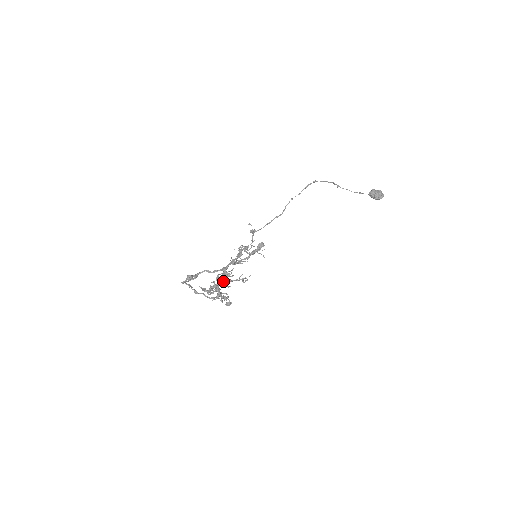
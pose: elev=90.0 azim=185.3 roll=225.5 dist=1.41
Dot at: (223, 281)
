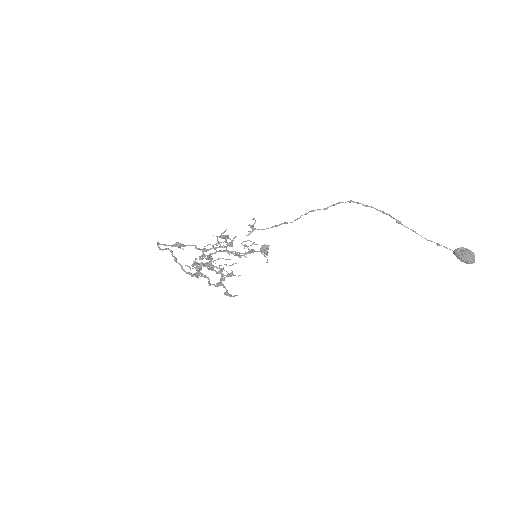
Dot at: (208, 263)
